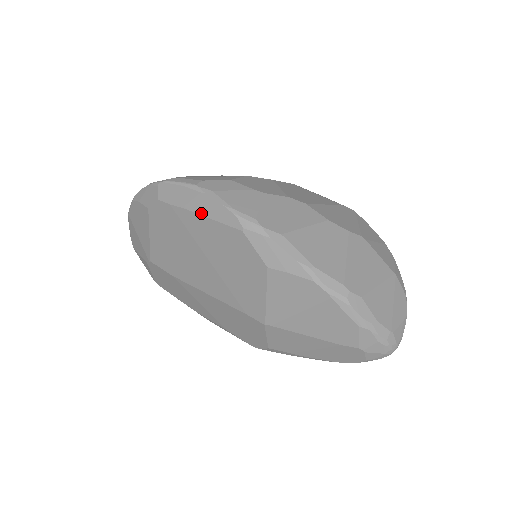
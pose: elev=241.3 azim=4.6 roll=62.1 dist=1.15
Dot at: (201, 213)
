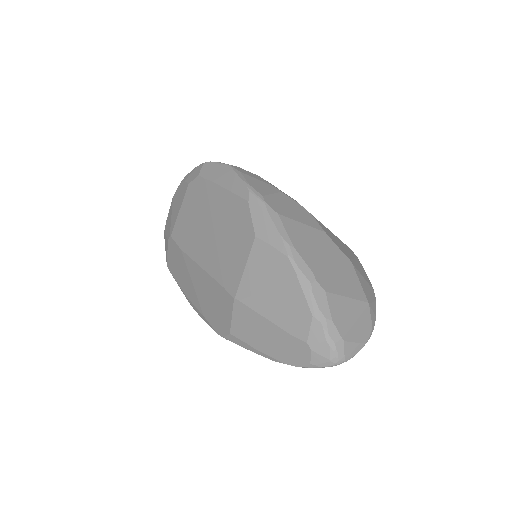
Dot at: (224, 186)
